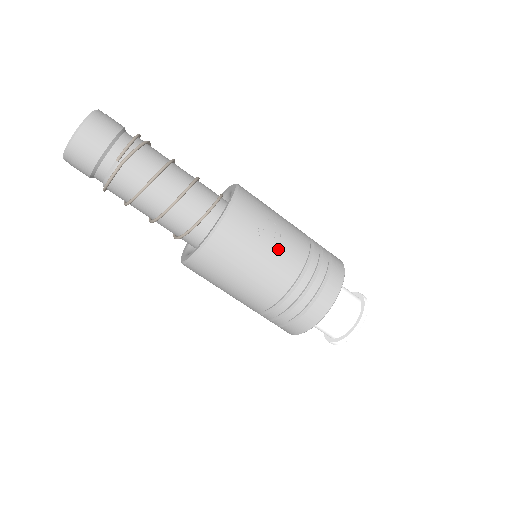
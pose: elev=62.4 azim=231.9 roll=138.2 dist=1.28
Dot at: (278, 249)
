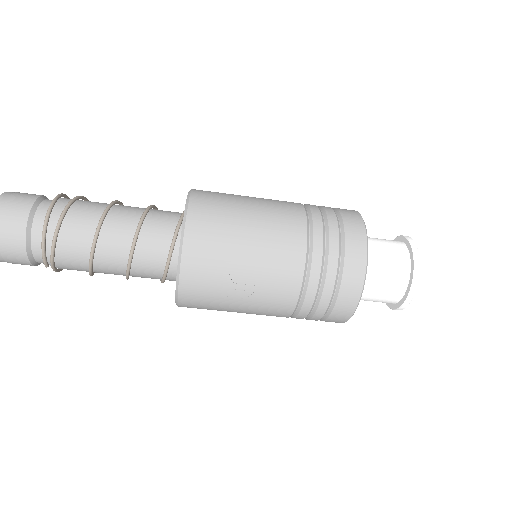
Dot at: (257, 297)
